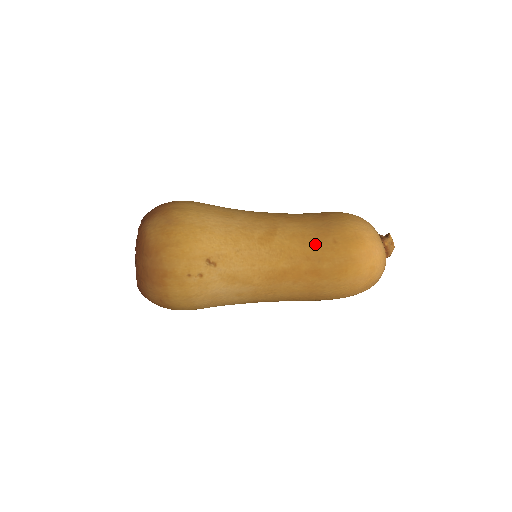
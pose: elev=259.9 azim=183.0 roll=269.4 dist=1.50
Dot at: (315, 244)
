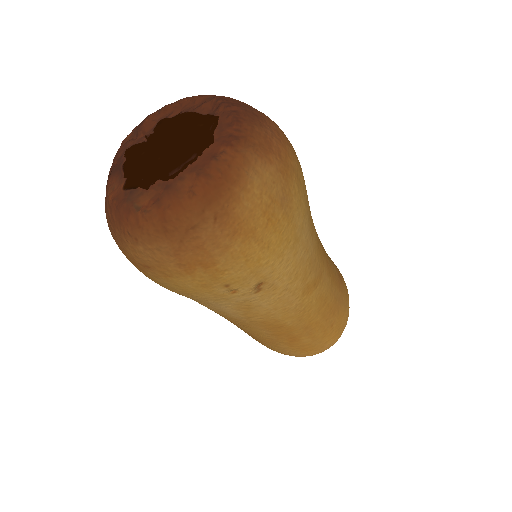
Dot at: (323, 318)
